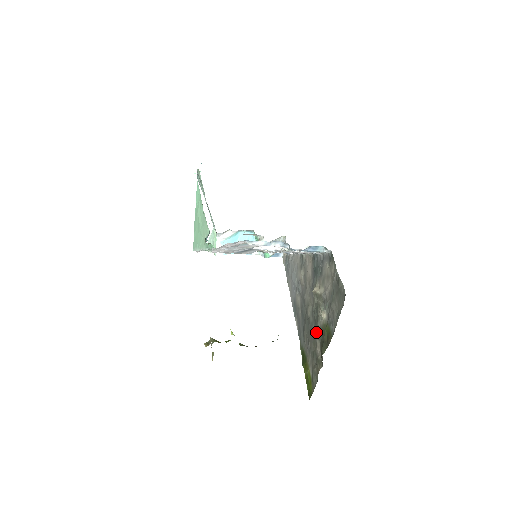
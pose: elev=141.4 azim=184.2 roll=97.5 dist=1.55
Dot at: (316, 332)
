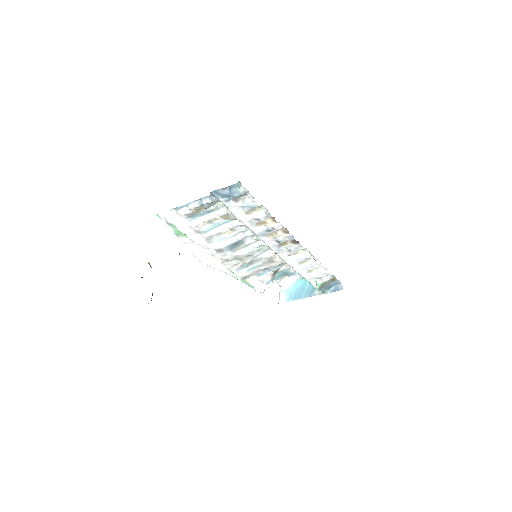
Dot at: occluded
